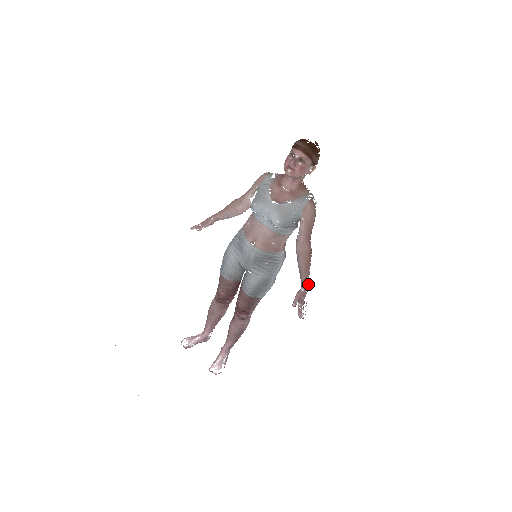
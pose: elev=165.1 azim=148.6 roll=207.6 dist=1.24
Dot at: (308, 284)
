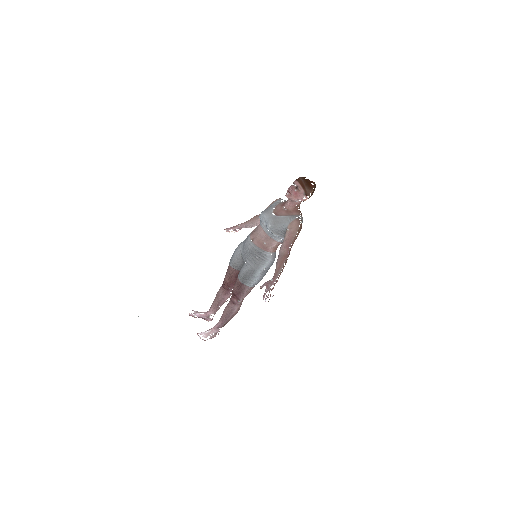
Dot at: occluded
